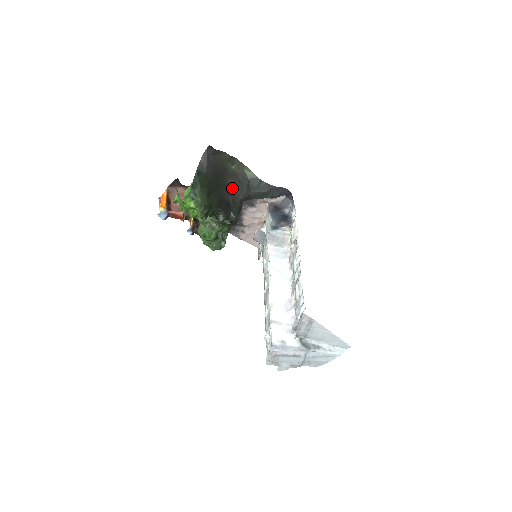
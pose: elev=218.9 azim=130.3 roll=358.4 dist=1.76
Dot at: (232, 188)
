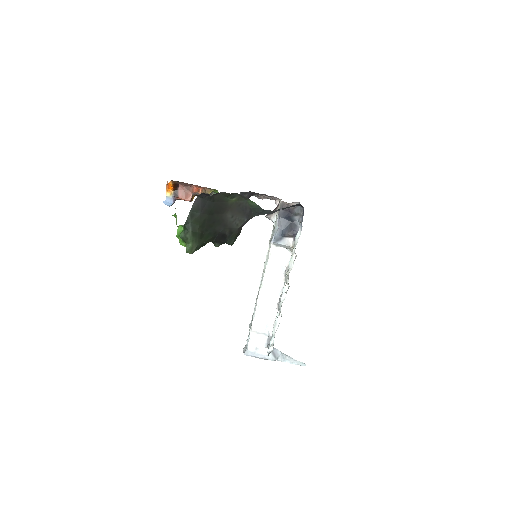
Dot at: (230, 219)
